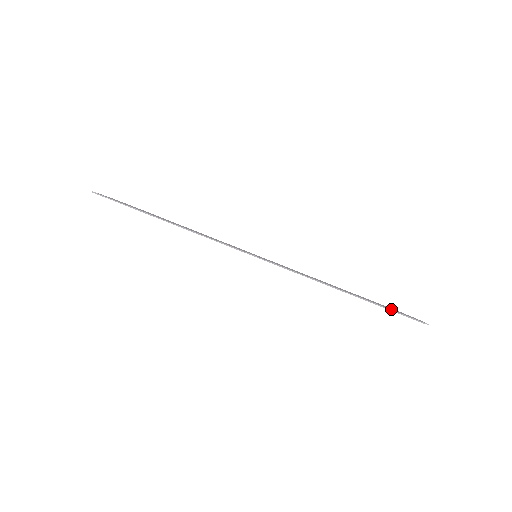
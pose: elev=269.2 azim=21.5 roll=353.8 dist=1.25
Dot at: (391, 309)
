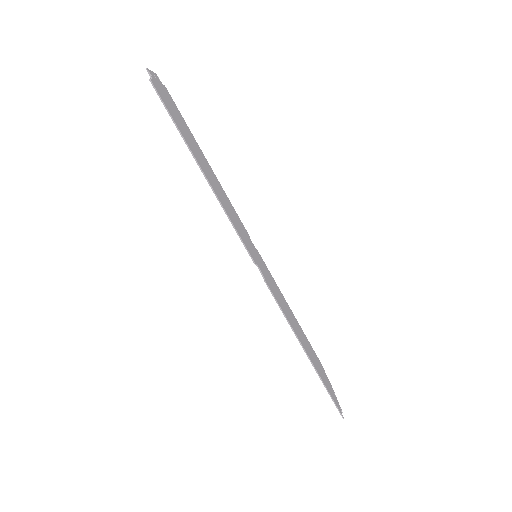
Dot at: (328, 387)
